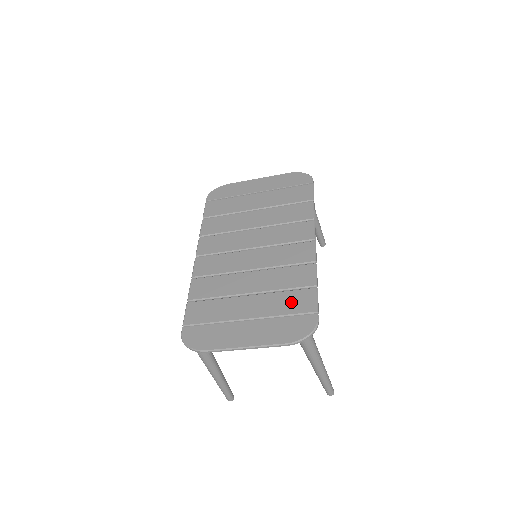
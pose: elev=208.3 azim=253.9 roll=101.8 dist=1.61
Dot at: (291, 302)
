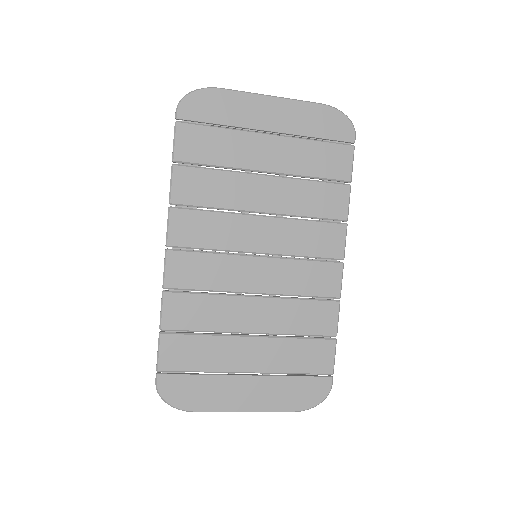
Dot at: (305, 356)
